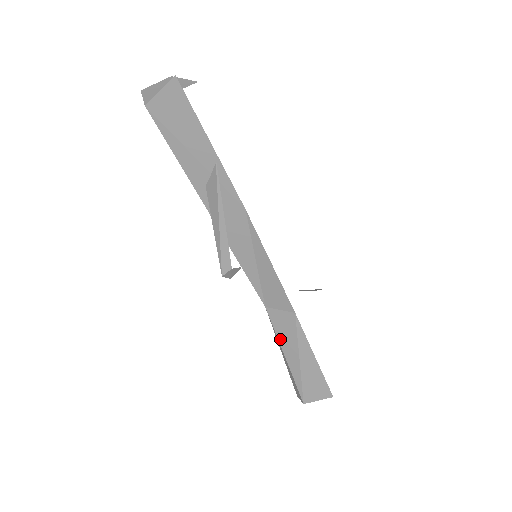
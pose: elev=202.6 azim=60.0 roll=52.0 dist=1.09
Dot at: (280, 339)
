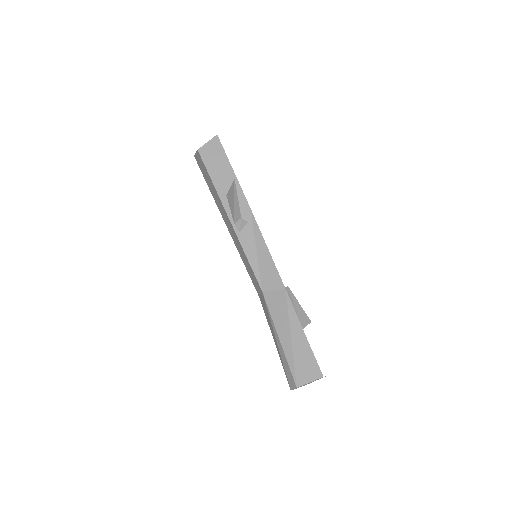
Dot at: (274, 319)
